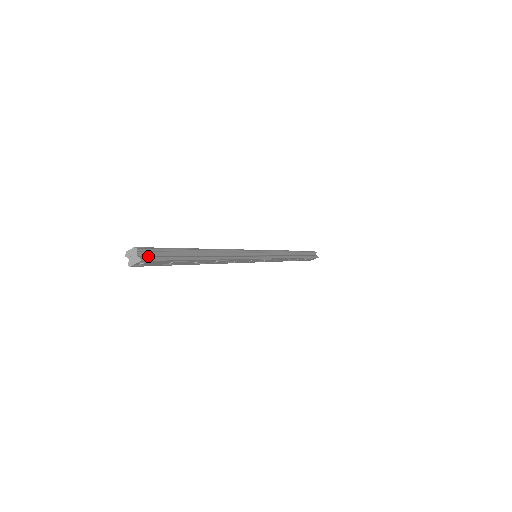
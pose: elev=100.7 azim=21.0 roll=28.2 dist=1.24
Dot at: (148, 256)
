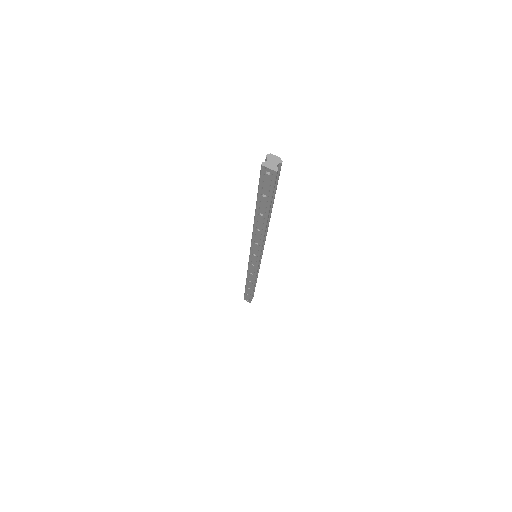
Dot at: (276, 174)
